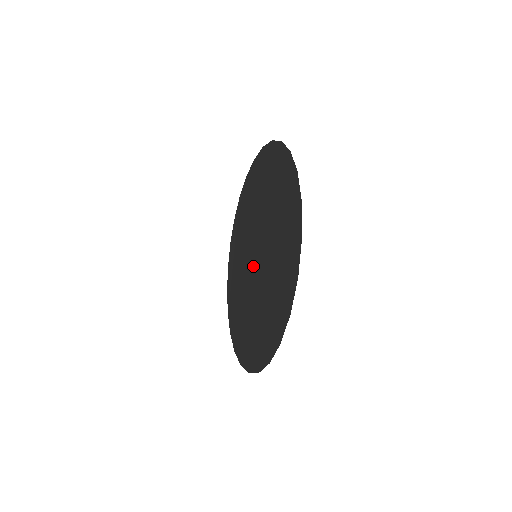
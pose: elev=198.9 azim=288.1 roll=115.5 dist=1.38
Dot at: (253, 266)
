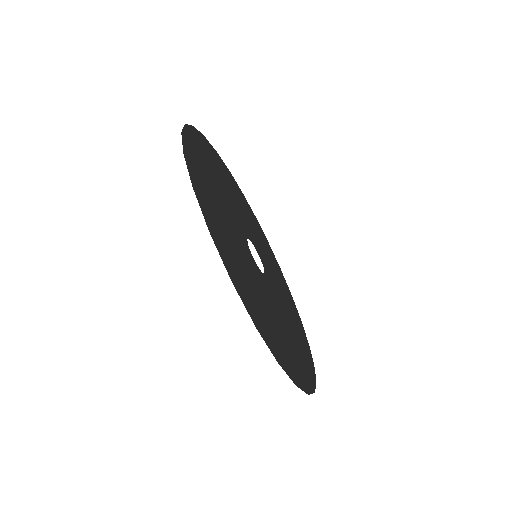
Dot at: occluded
